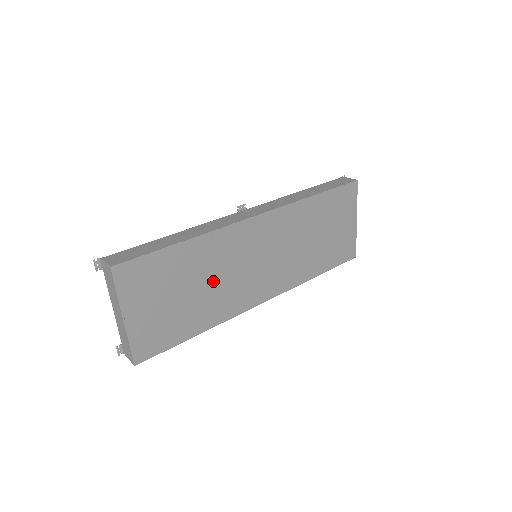
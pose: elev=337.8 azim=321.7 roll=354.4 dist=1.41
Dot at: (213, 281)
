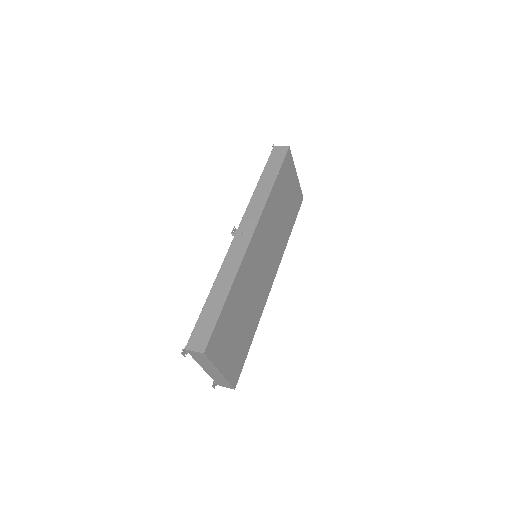
Dot at: (248, 300)
